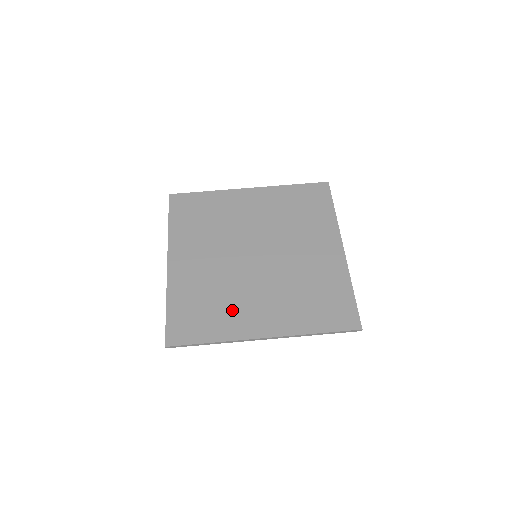
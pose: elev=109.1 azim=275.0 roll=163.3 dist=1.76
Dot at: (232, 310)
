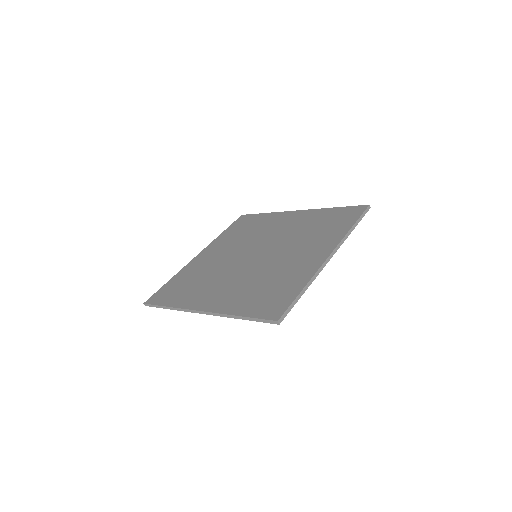
Dot at: (287, 272)
